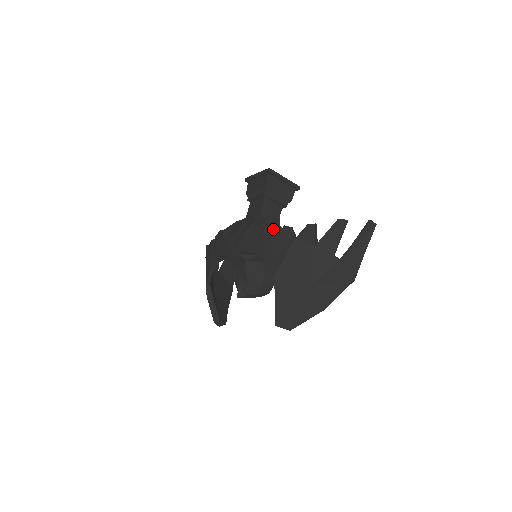
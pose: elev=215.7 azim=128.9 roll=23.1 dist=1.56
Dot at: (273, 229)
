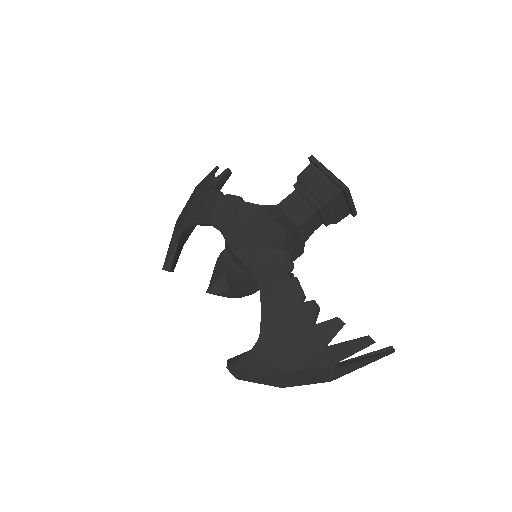
Dot at: (300, 290)
